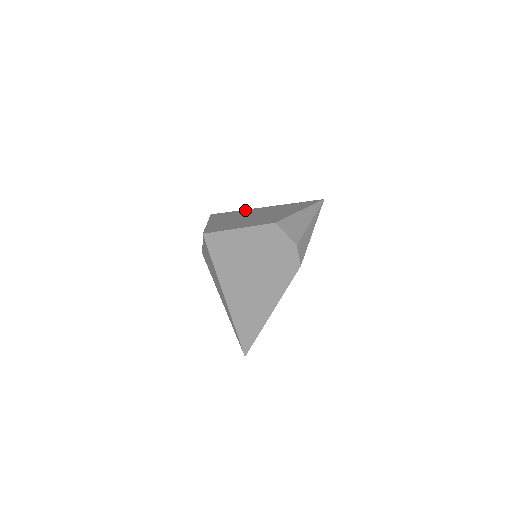
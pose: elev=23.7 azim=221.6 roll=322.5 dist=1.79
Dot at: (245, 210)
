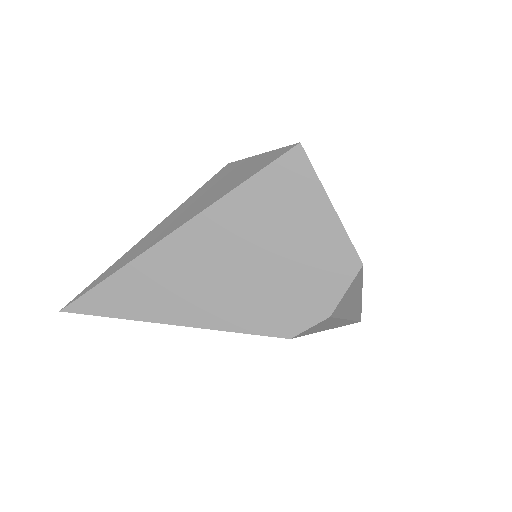
Dot at: occluded
